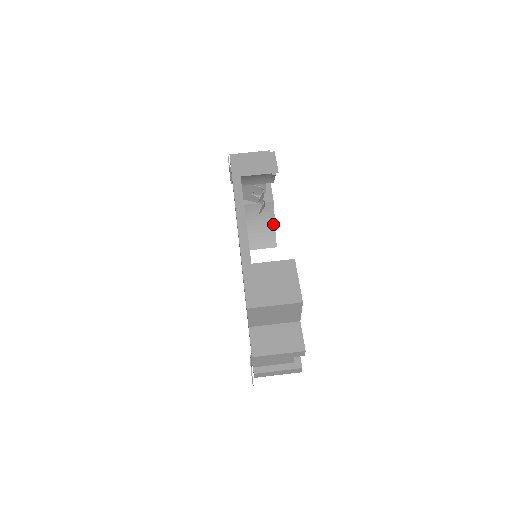
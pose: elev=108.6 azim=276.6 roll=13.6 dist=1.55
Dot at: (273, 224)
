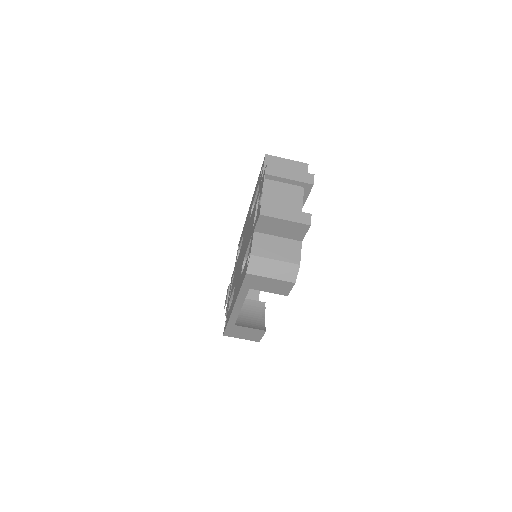
Dot at: occluded
